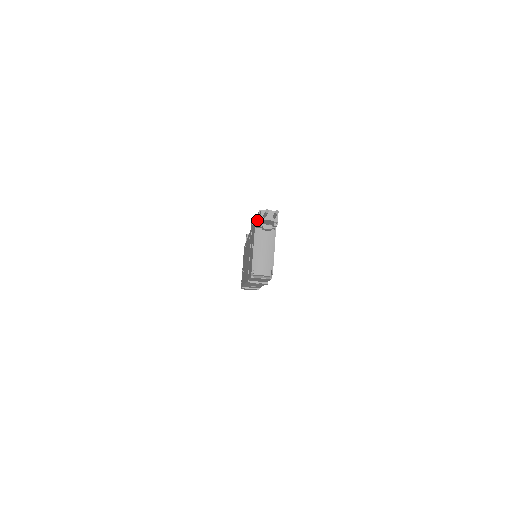
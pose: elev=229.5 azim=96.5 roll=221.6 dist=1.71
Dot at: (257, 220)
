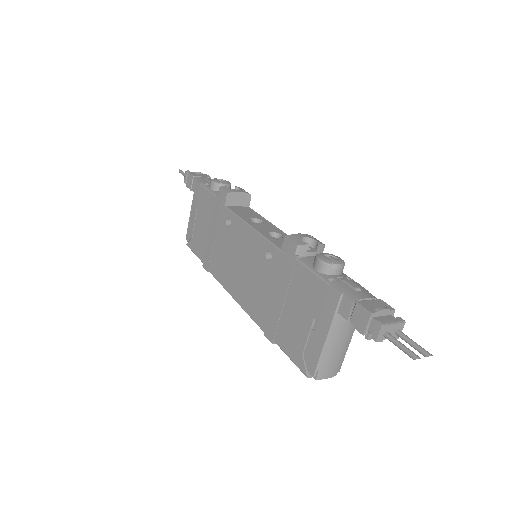
Dot at: (349, 310)
